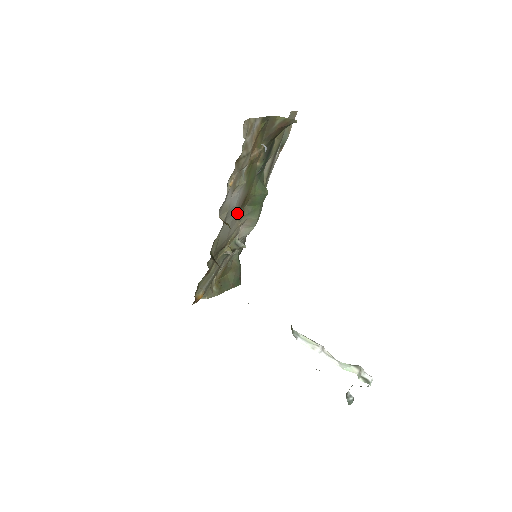
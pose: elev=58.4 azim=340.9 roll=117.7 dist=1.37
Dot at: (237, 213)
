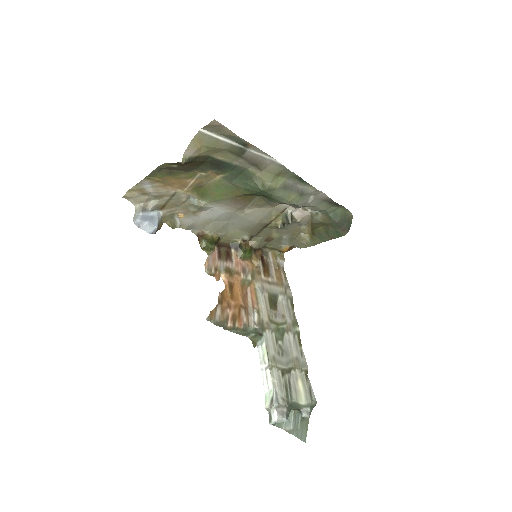
Dot at: (251, 205)
